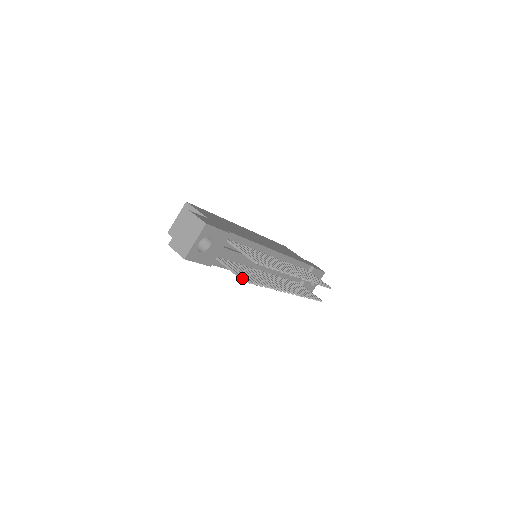
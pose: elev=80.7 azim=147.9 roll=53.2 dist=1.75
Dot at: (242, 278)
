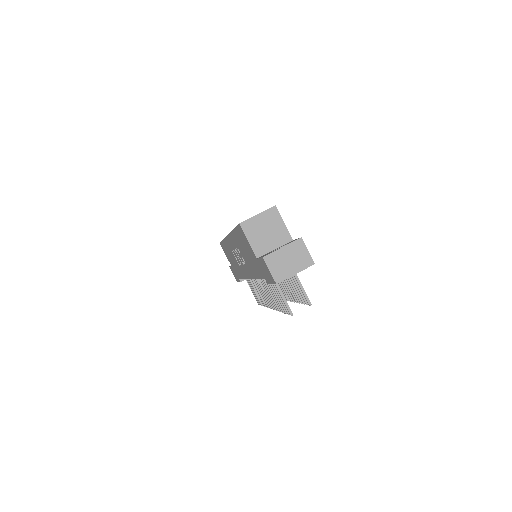
Dot at: occluded
